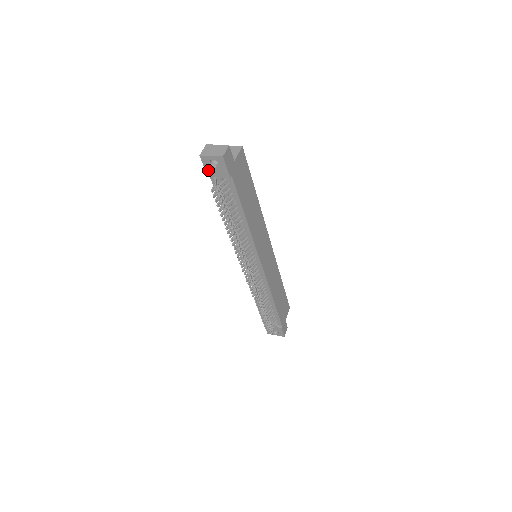
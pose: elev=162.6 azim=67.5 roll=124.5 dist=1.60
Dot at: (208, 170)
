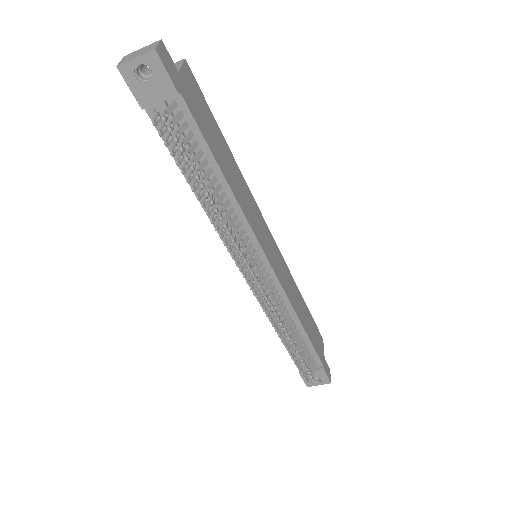
Dot at: (139, 94)
